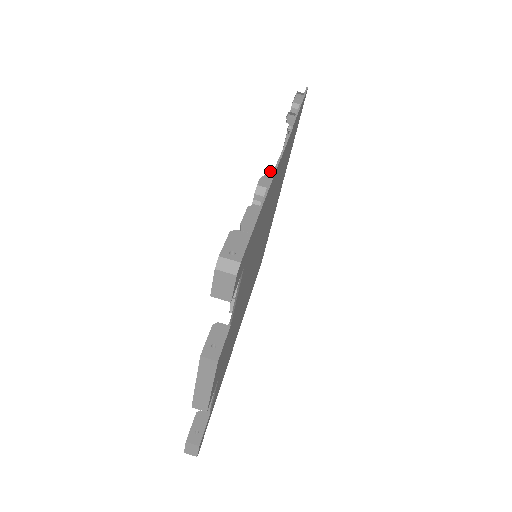
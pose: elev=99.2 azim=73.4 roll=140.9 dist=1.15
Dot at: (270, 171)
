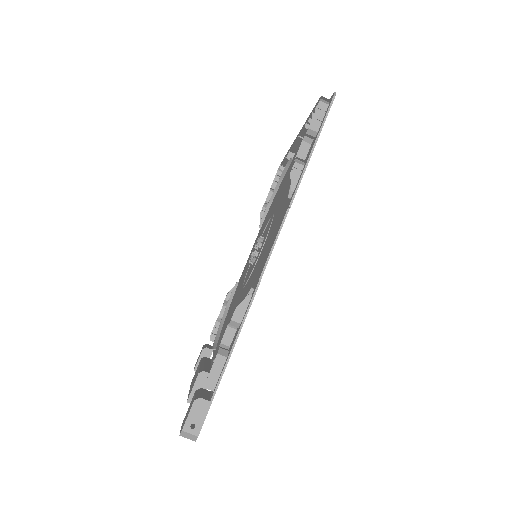
Dot at: (248, 295)
